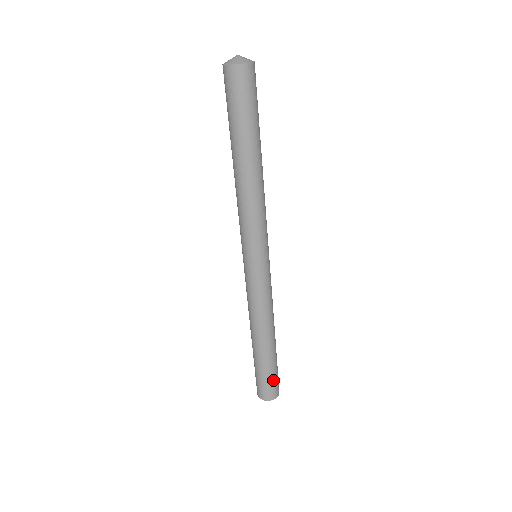
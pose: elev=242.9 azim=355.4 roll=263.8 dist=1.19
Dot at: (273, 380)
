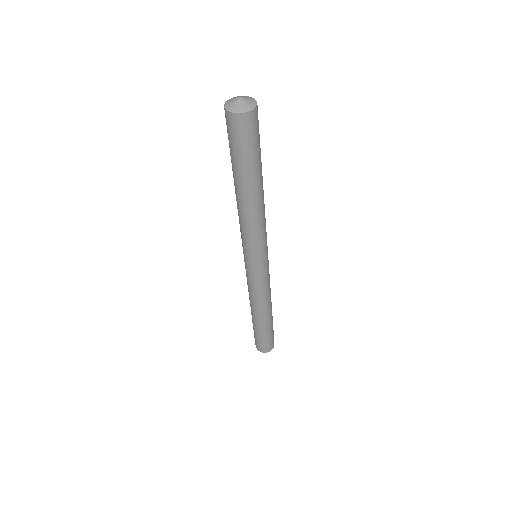
Dot at: (273, 335)
